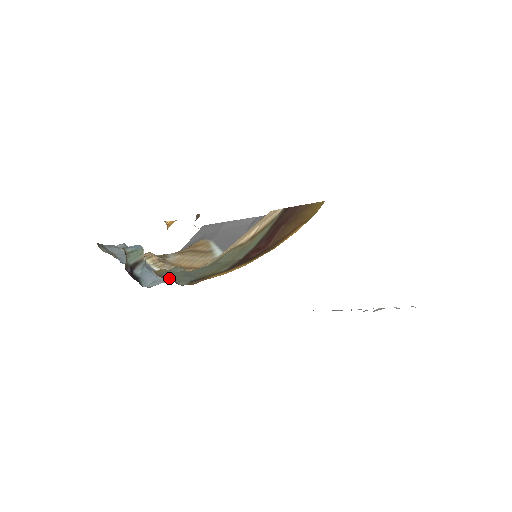
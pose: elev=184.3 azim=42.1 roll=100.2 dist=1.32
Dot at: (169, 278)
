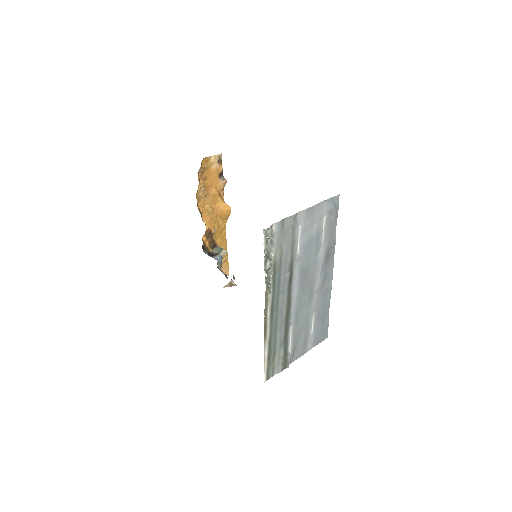
Dot at: occluded
